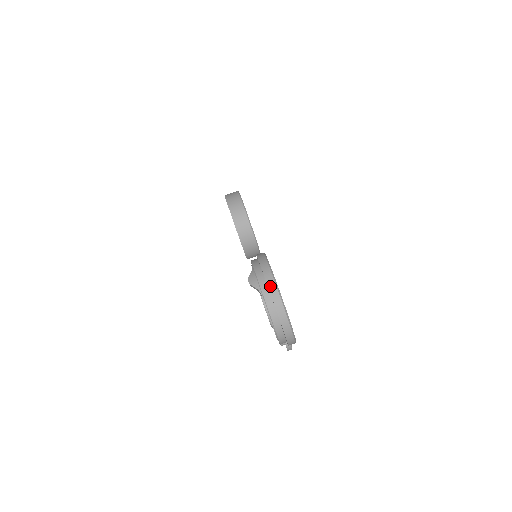
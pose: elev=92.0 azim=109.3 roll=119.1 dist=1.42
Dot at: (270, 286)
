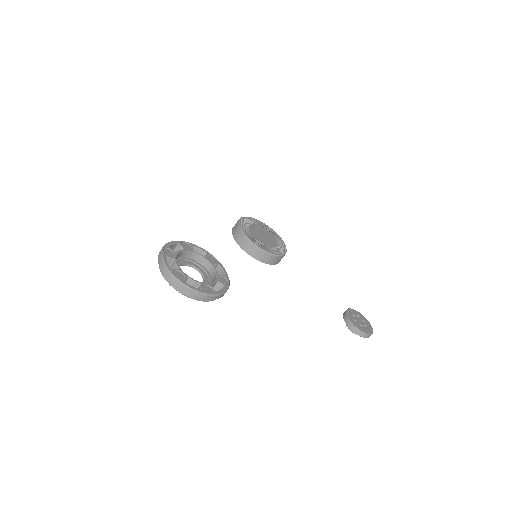
Dot at: (159, 257)
